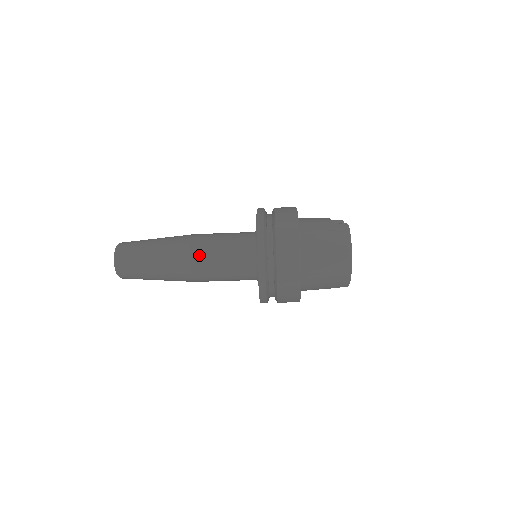
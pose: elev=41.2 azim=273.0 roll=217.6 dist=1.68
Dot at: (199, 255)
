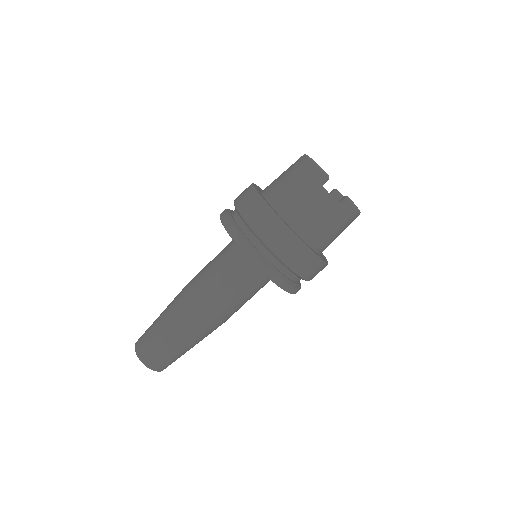
Dot at: occluded
